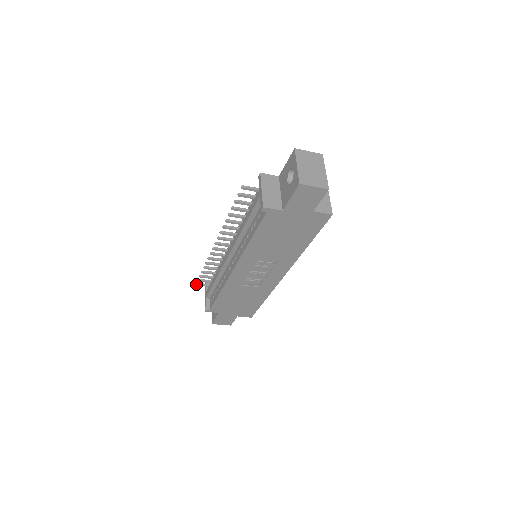
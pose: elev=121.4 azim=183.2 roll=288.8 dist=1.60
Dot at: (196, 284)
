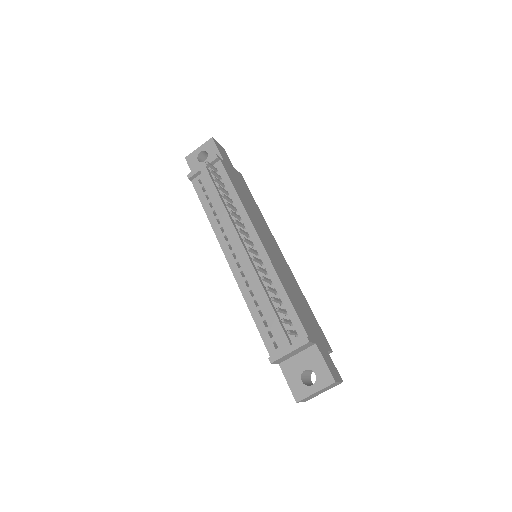
Dot at: (206, 163)
